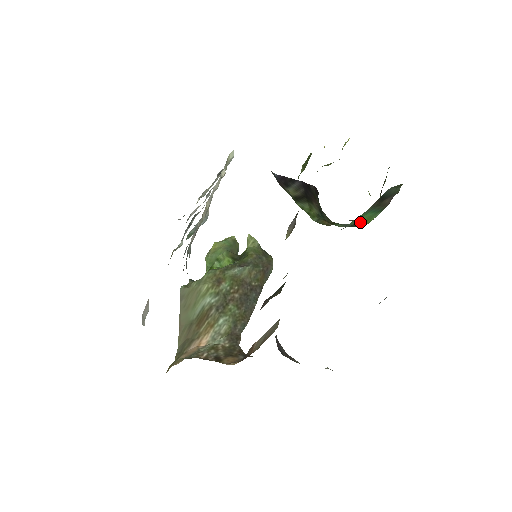
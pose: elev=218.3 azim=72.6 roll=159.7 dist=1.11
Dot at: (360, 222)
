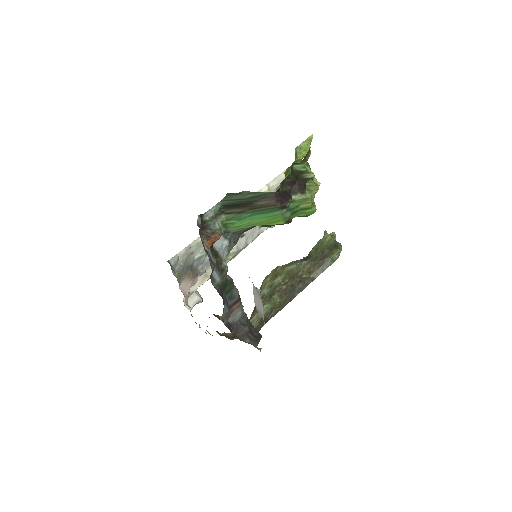
Dot at: (263, 223)
